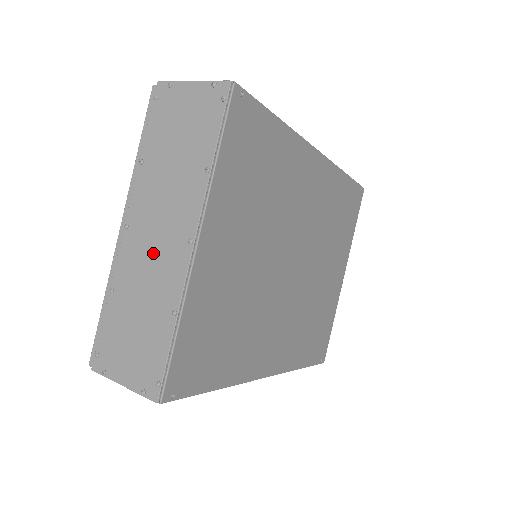
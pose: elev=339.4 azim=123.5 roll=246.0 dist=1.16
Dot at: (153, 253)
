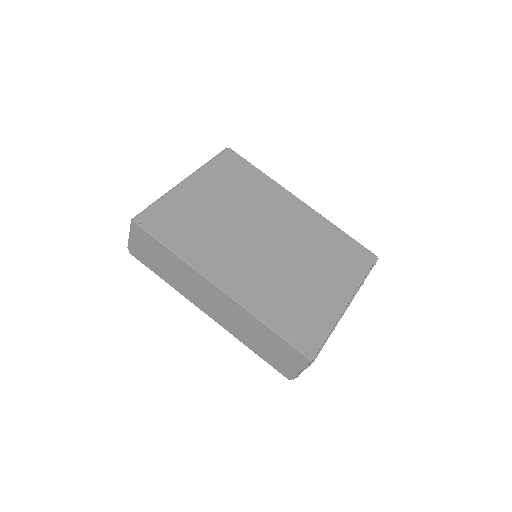
Dot at: occluded
